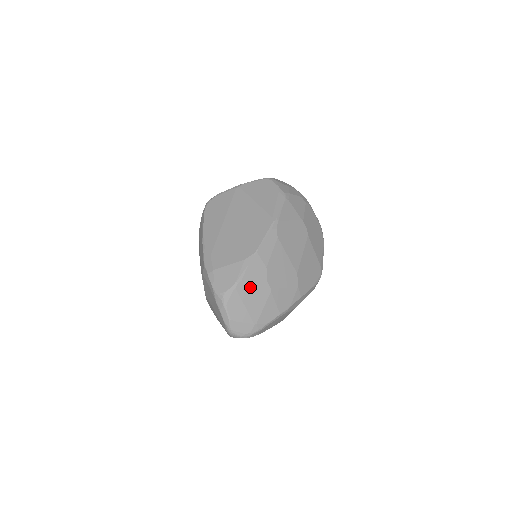
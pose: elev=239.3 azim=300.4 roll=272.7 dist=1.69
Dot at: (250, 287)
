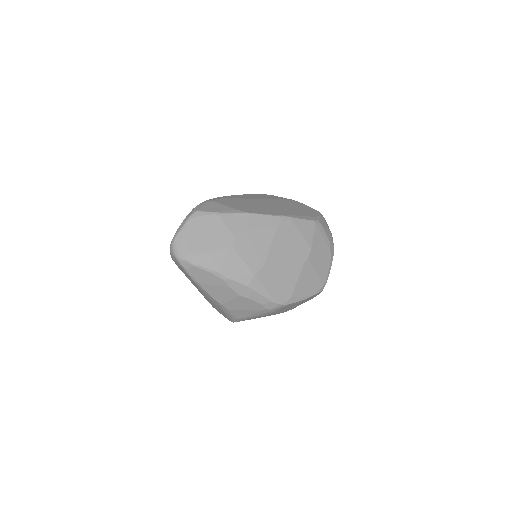
Dot at: (219, 226)
